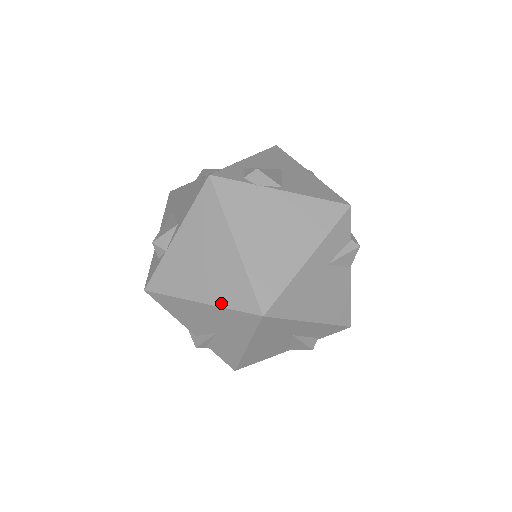
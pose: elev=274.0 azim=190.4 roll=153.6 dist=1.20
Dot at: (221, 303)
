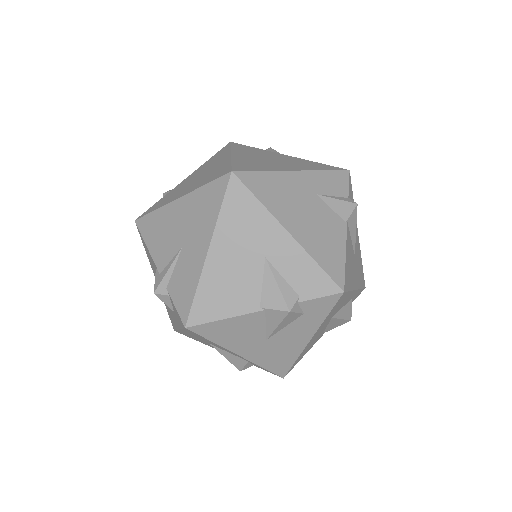
Dot at: (198, 187)
